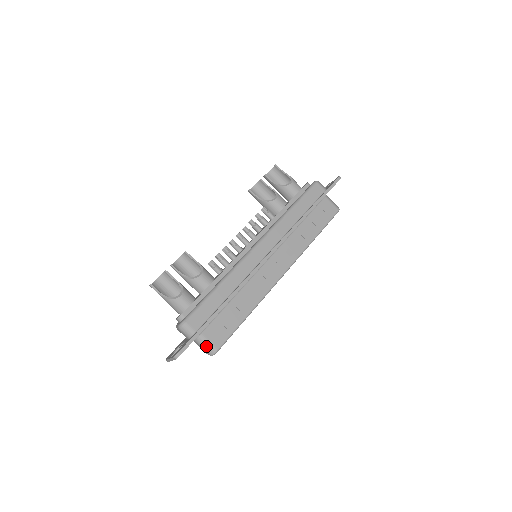
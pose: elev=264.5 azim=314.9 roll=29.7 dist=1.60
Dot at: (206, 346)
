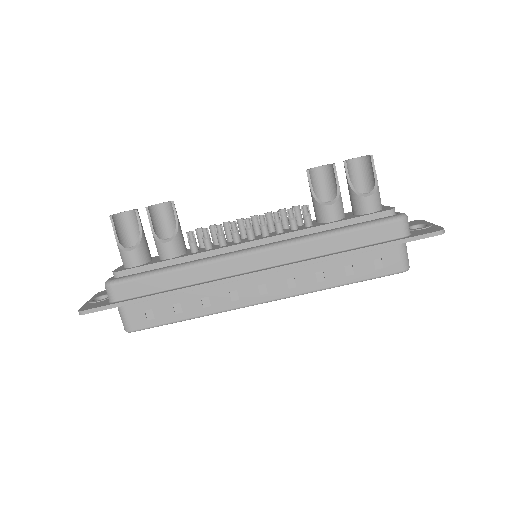
Dot at: (122, 319)
